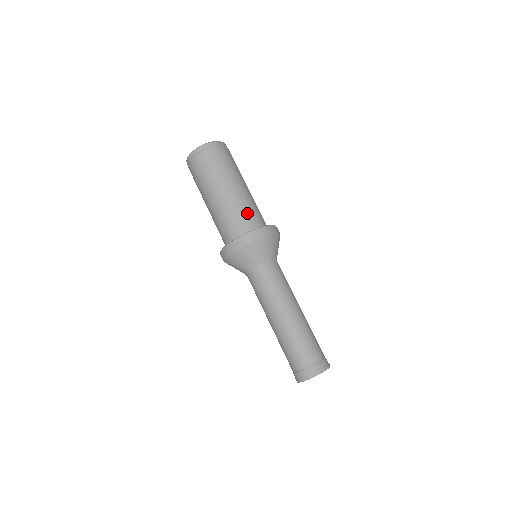
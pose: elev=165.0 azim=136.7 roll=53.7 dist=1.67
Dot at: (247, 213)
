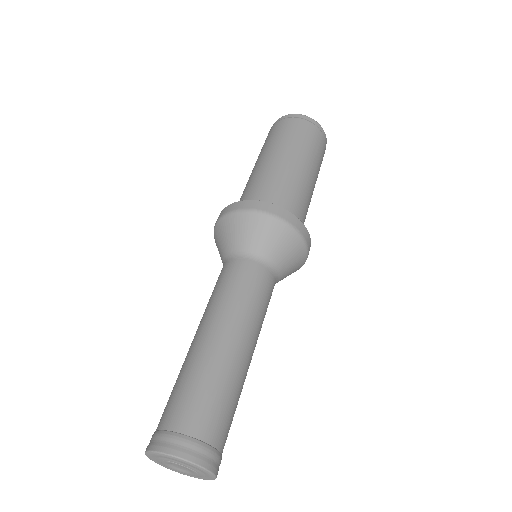
Dot at: (305, 217)
